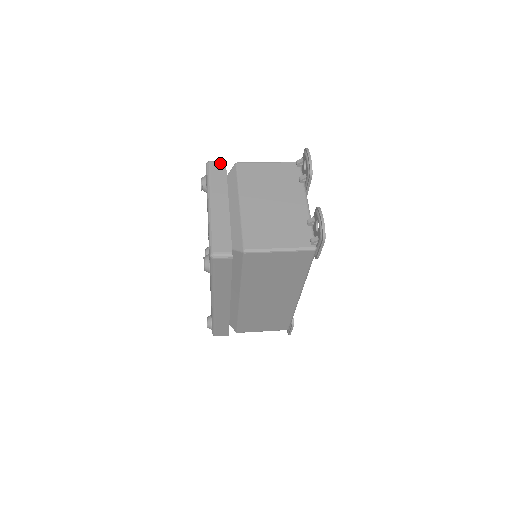
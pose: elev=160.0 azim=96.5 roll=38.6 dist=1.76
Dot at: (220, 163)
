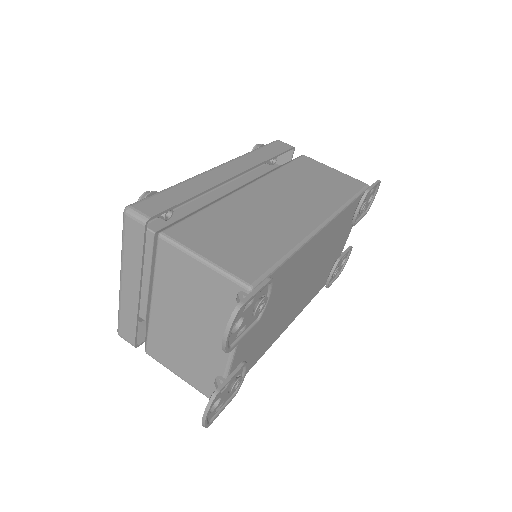
Dot at: (137, 224)
